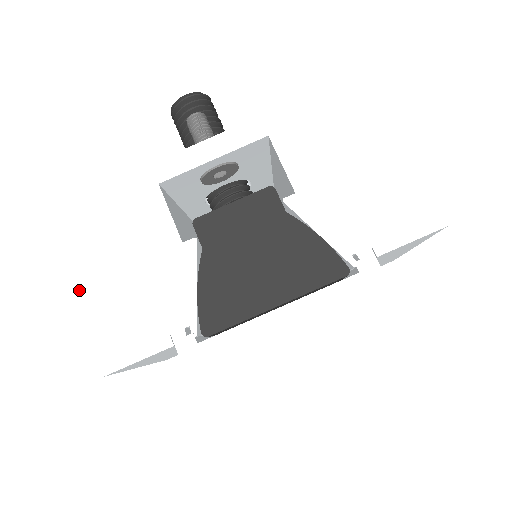
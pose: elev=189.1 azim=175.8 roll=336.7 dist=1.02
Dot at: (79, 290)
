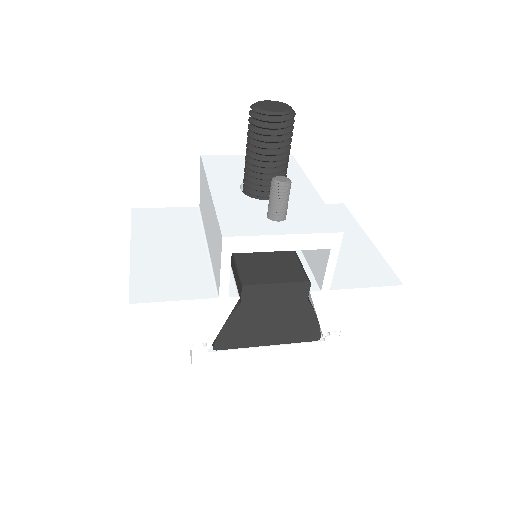
Dot at: (134, 305)
